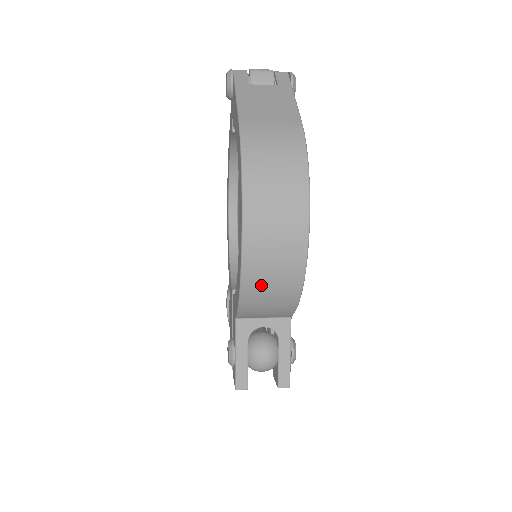
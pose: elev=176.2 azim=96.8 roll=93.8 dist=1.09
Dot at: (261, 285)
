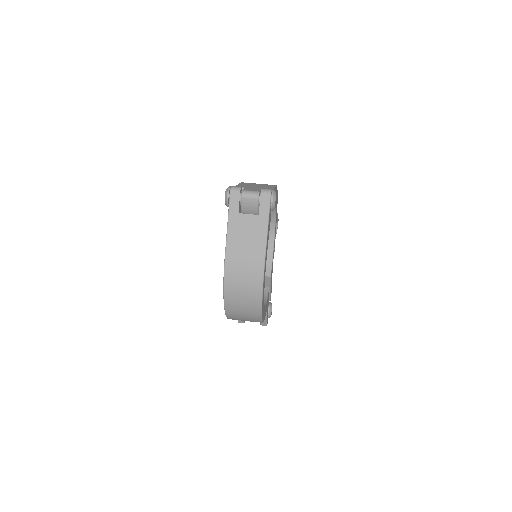
Dot at: occluded
